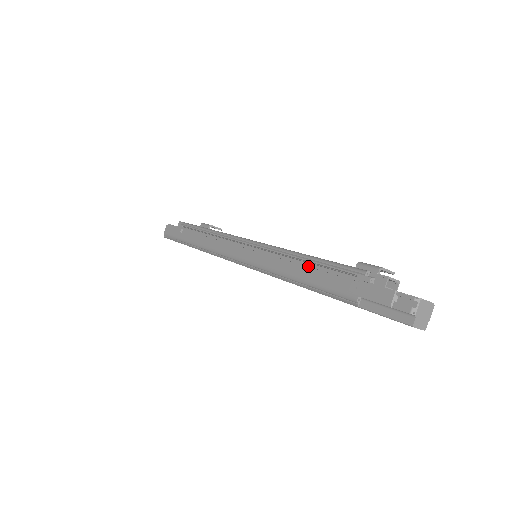
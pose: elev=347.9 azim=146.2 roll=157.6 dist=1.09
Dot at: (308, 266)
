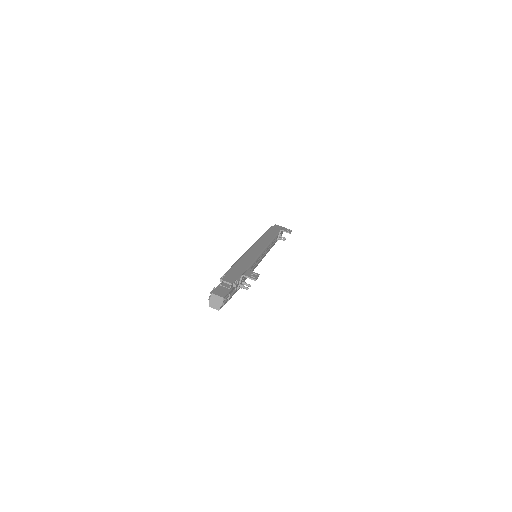
Dot at: occluded
